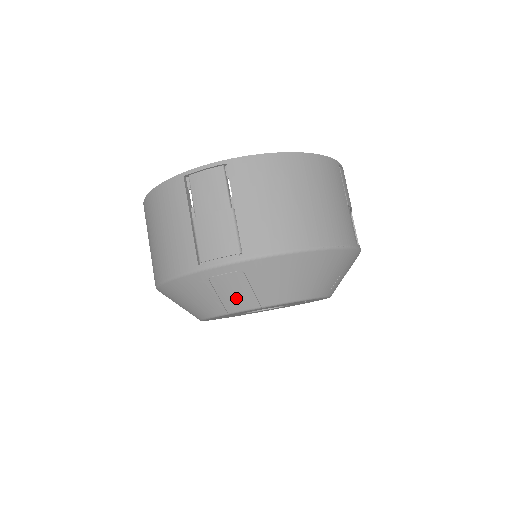
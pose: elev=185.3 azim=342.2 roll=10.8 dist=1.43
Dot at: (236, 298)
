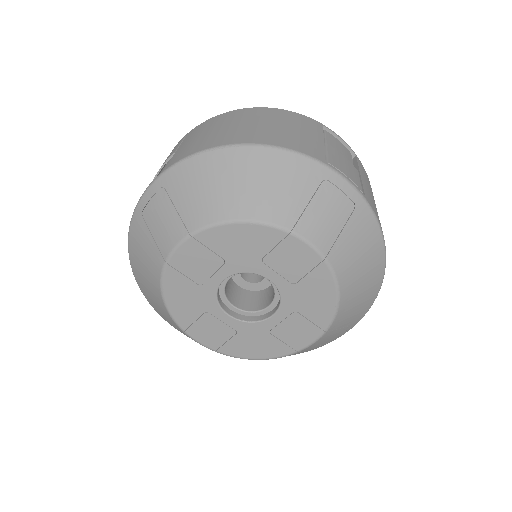
Dot at: (321, 223)
